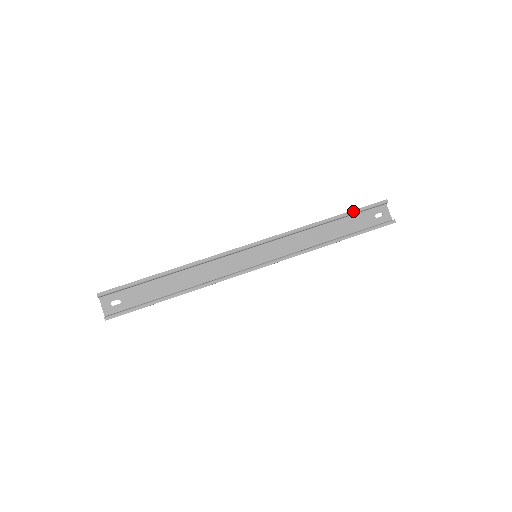
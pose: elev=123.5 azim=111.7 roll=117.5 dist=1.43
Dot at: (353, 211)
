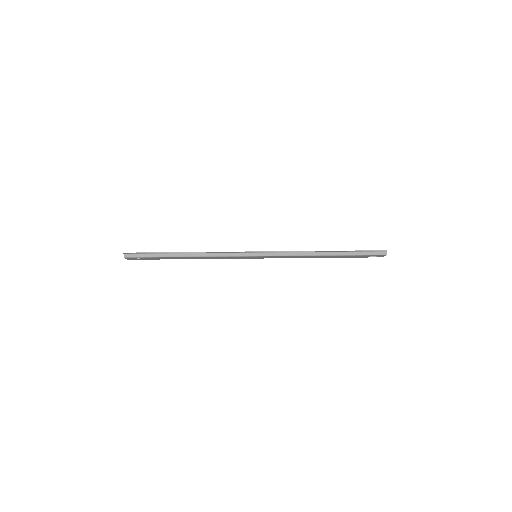
Dot at: occluded
